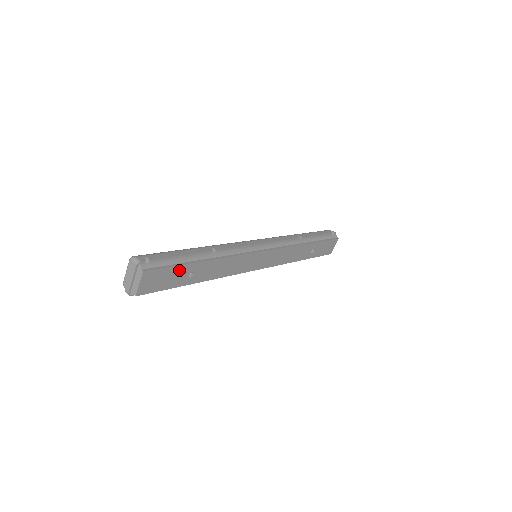
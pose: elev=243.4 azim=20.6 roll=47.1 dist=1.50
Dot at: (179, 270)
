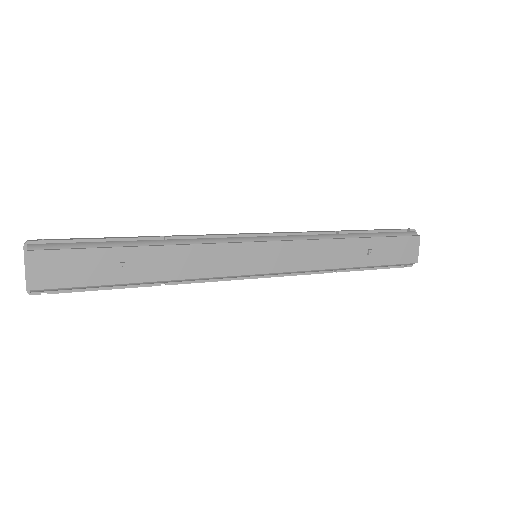
Dot at: (96, 257)
